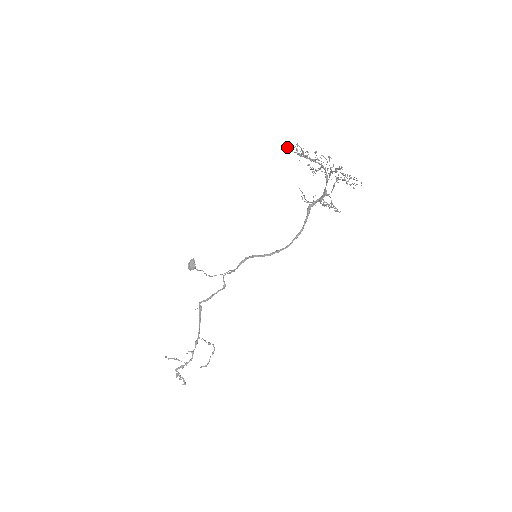
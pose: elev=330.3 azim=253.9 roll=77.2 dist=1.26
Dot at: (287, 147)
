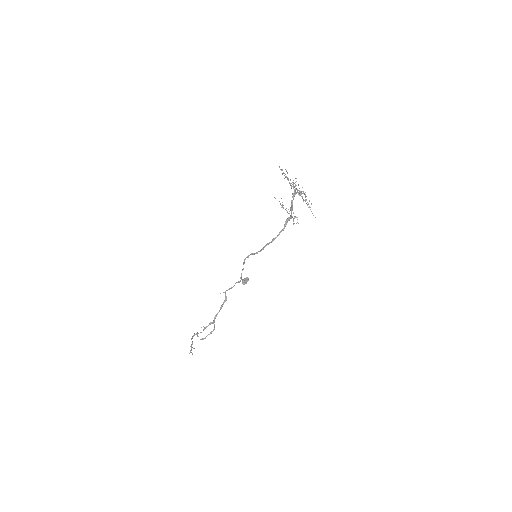
Dot at: occluded
